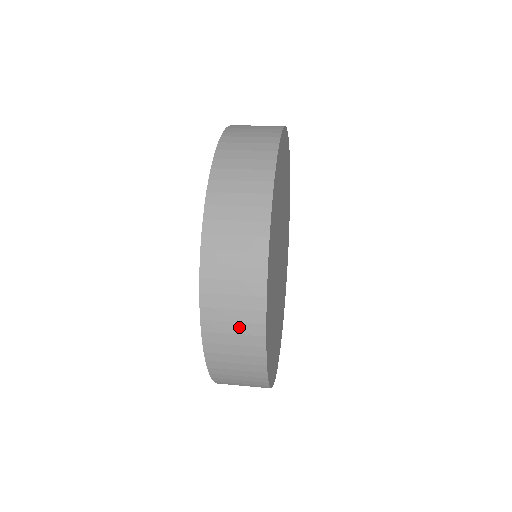
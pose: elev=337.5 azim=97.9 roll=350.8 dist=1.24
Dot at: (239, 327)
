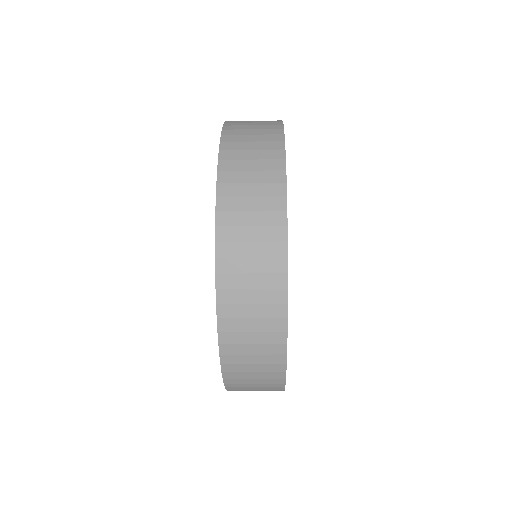
Dot at: (258, 131)
